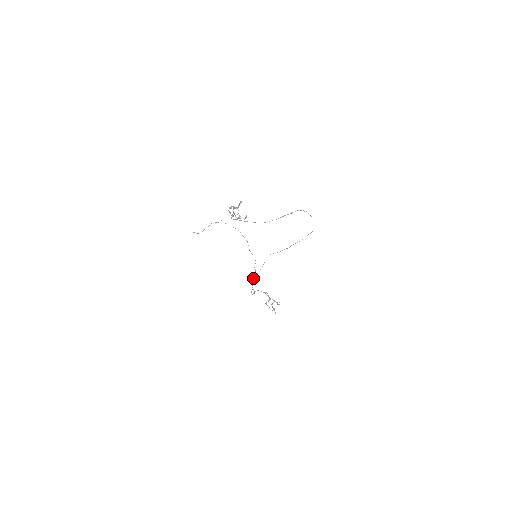
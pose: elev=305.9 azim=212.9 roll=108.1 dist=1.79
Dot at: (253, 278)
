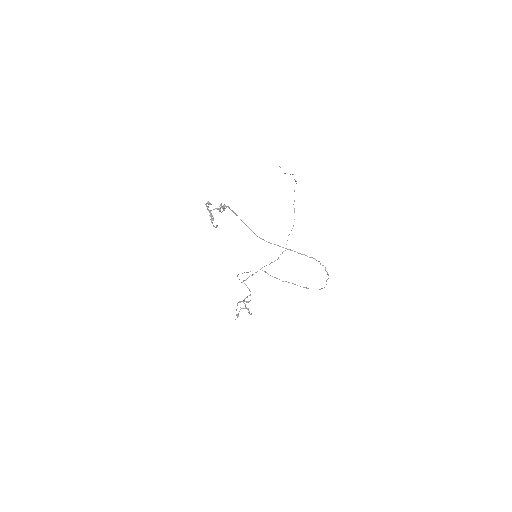
Dot at: occluded
